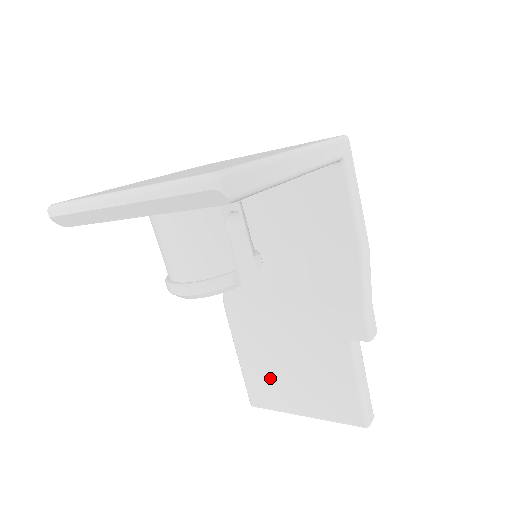
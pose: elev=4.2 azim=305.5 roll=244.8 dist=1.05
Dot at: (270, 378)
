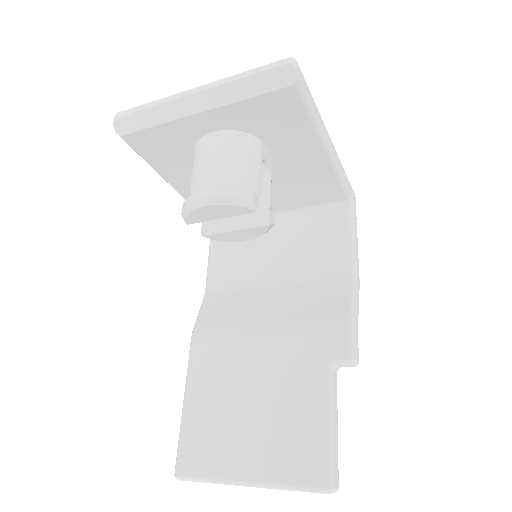
Dot at: (217, 426)
